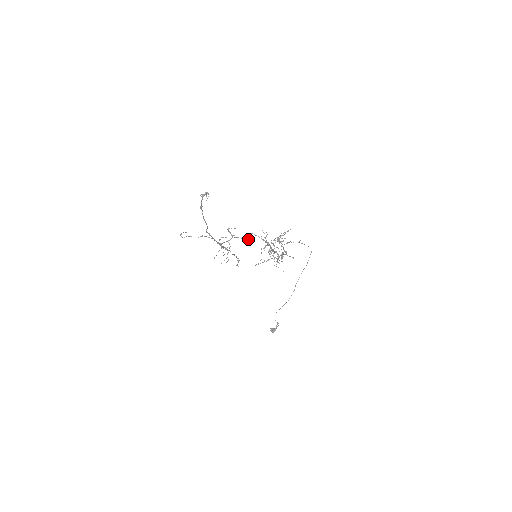
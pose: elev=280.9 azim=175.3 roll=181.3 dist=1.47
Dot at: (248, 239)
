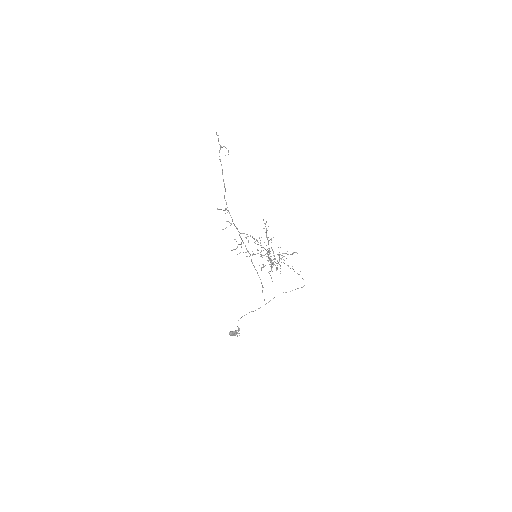
Dot at: occluded
